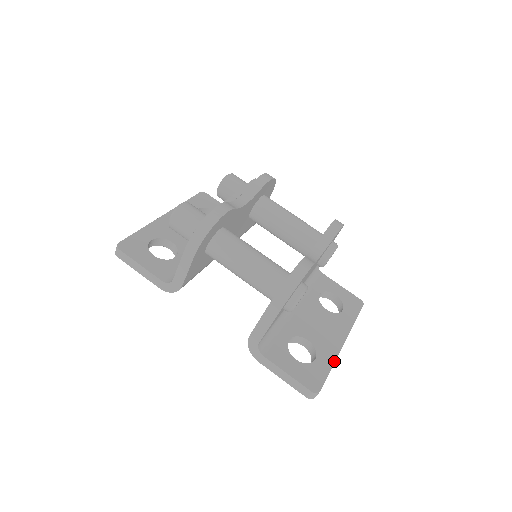
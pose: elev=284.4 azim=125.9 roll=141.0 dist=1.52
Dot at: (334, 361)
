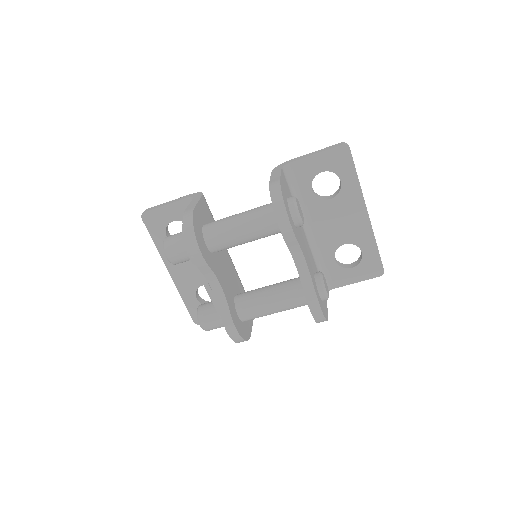
Dot at: (374, 238)
